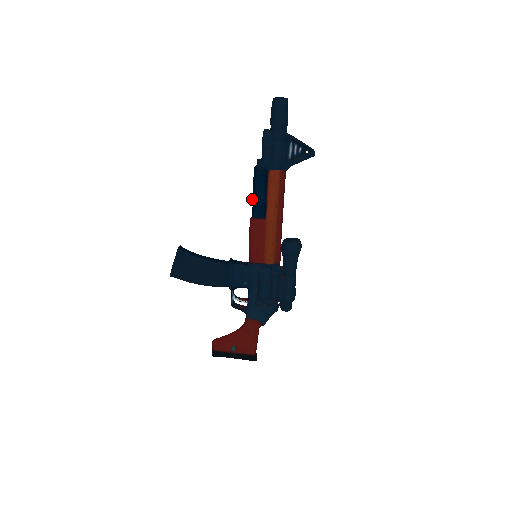
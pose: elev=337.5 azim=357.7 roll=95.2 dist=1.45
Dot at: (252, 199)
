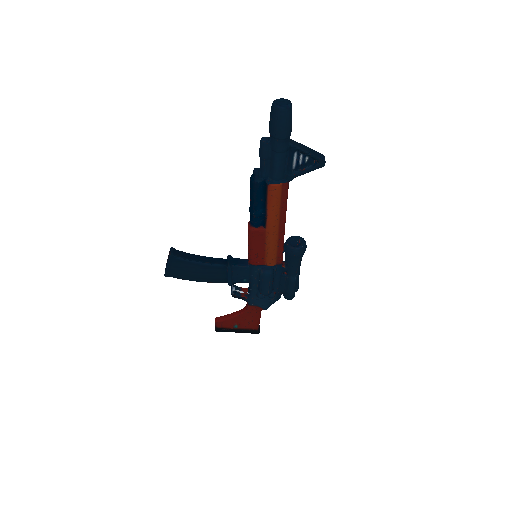
Dot at: (249, 208)
